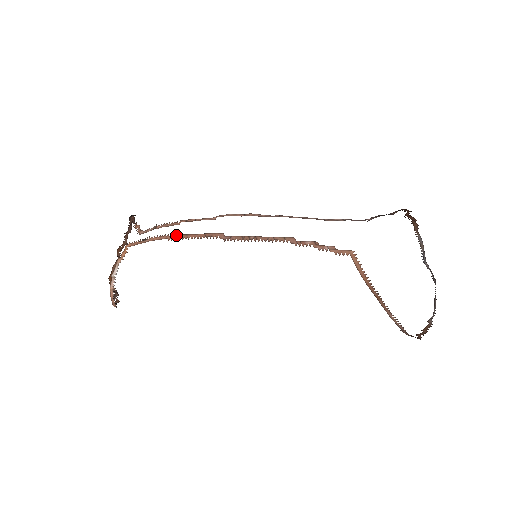
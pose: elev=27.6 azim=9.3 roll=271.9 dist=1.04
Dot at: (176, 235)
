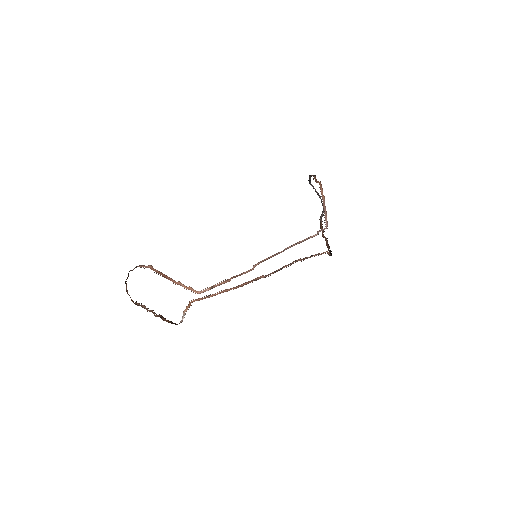
Dot at: (232, 288)
